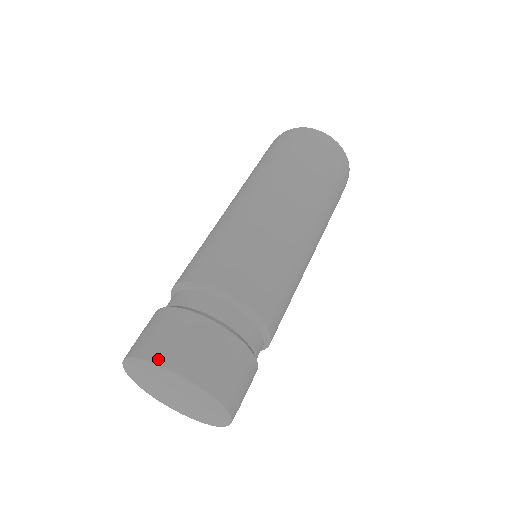
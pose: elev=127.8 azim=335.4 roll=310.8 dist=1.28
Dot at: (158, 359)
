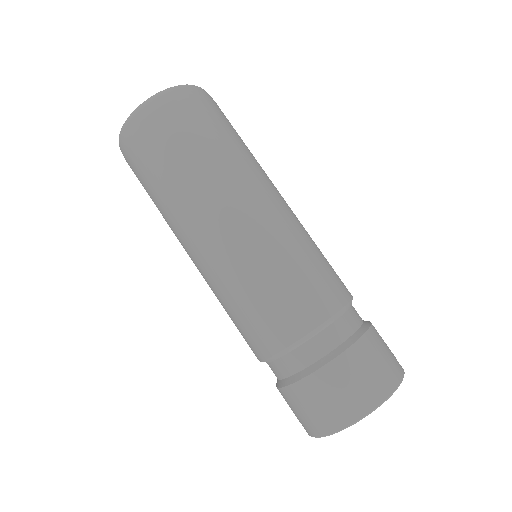
Dot at: (389, 391)
